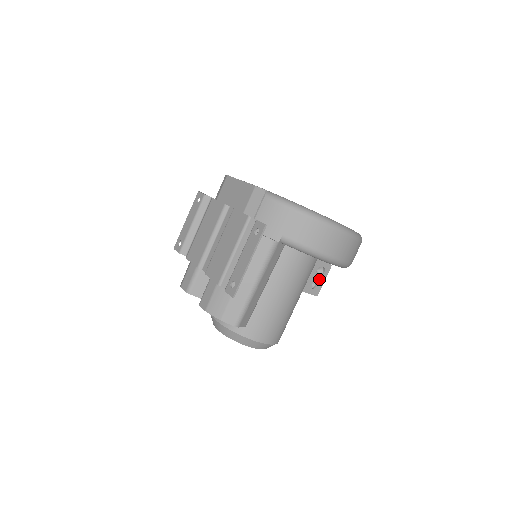
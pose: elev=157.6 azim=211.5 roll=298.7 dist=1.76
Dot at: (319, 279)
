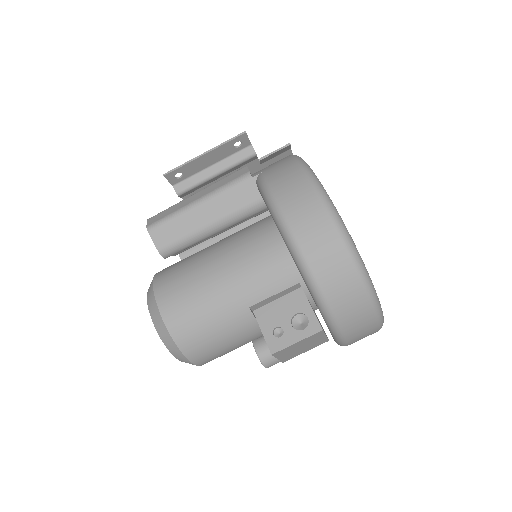
Dot at: (291, 331)
